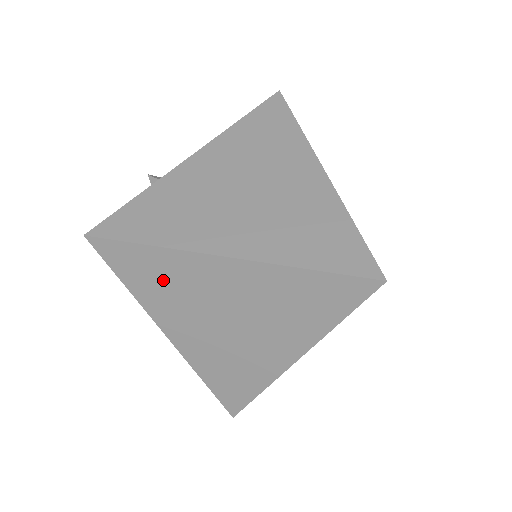
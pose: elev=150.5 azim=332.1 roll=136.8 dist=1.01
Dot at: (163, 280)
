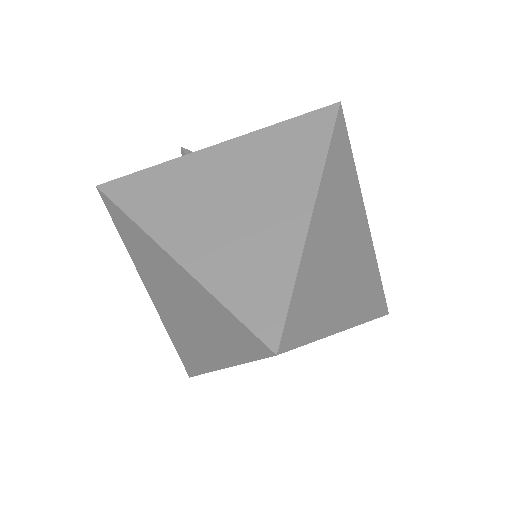
Dot at: (140, 249)
